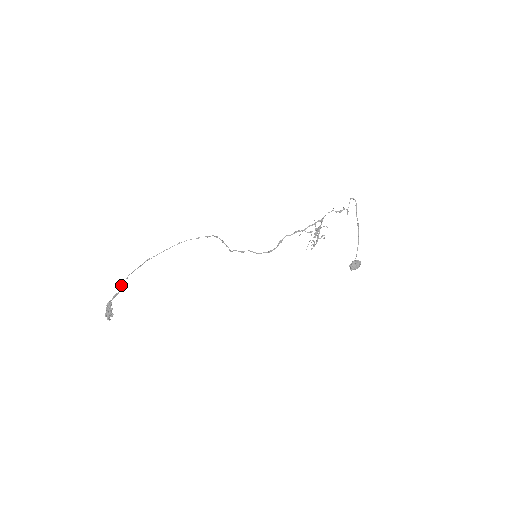
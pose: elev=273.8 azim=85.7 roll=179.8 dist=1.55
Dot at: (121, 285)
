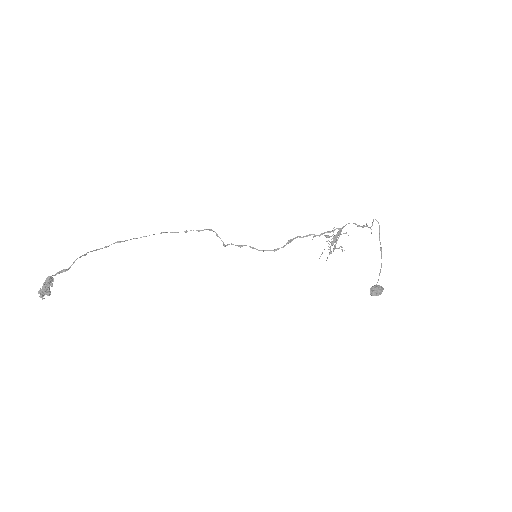
Dot at: occluded
